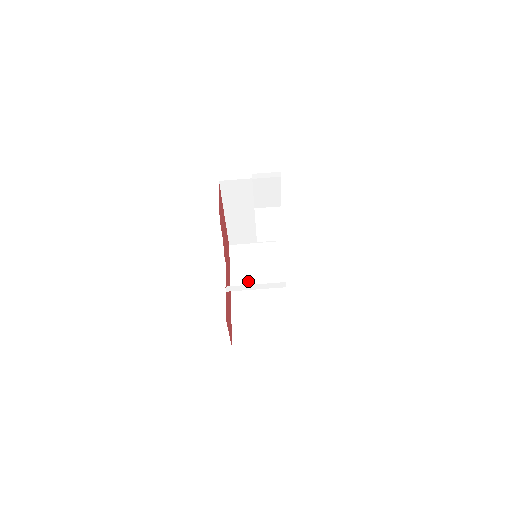
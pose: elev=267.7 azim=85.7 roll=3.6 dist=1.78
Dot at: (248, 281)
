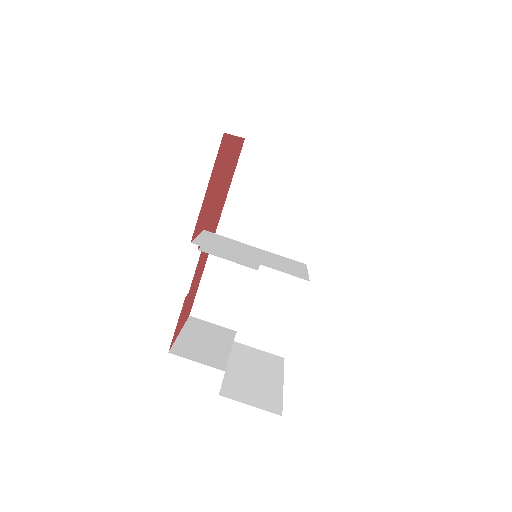
Dot at: (249, 223)
